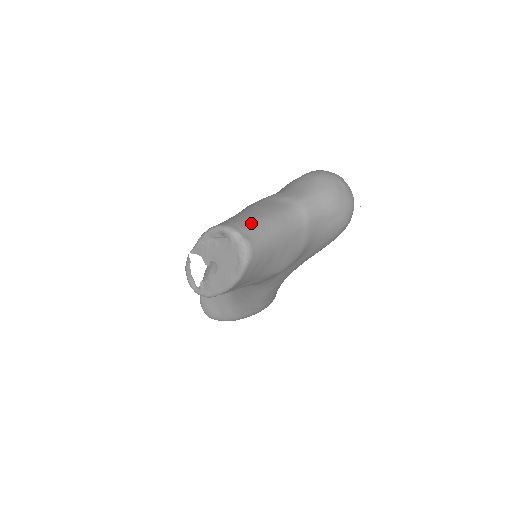
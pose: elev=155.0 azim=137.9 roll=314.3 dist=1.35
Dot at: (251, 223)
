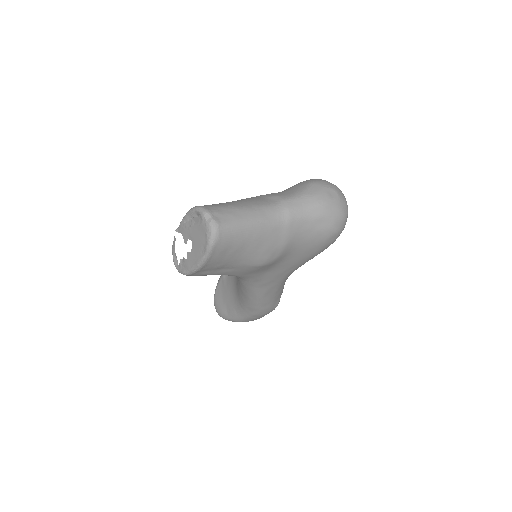
Dot at: (227, 209)
